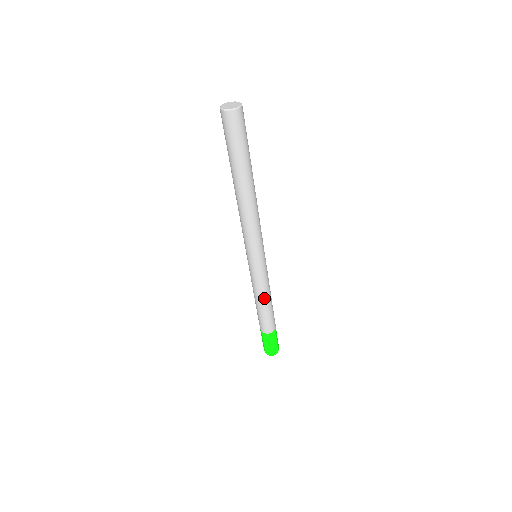
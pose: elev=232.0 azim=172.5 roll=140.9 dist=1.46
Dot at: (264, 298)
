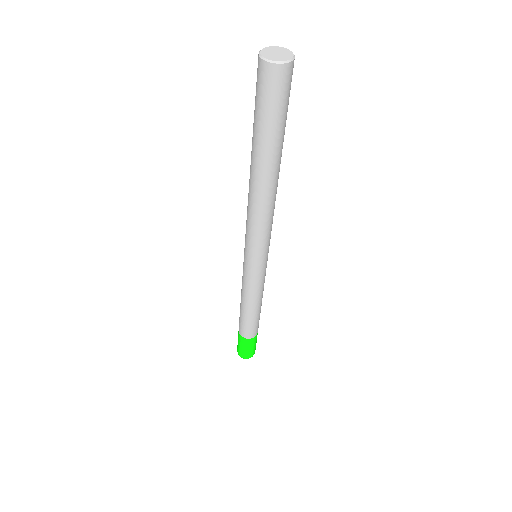
Dot at: (256, 304)
